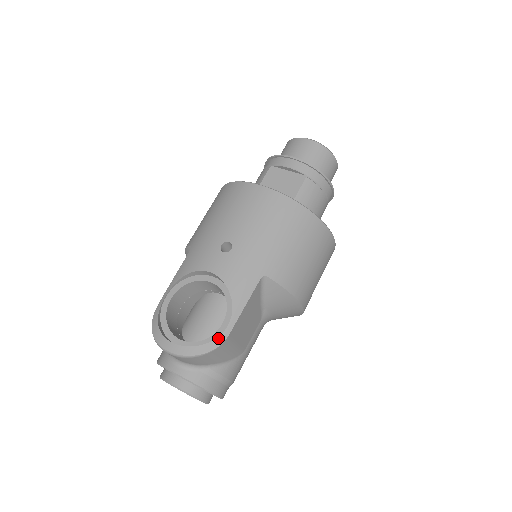
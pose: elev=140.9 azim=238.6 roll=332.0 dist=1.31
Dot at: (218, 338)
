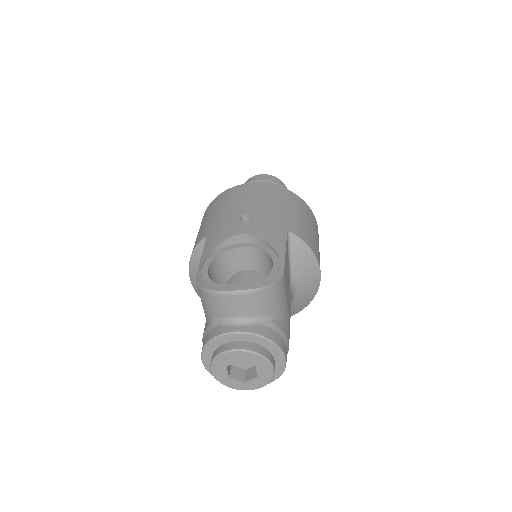
Dot at: (276, 273)
